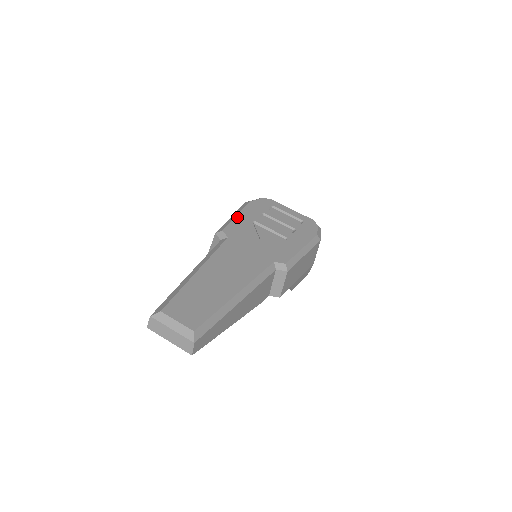
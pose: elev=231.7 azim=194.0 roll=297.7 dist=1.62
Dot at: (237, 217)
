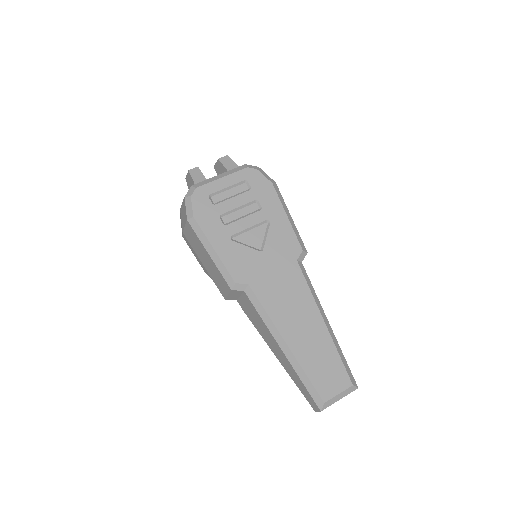
Dot at: (218, 252)
